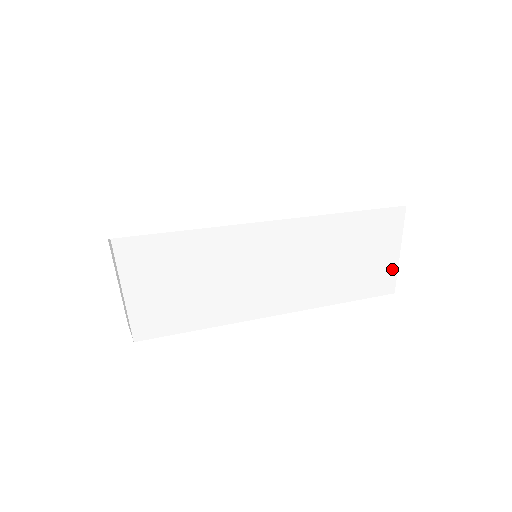
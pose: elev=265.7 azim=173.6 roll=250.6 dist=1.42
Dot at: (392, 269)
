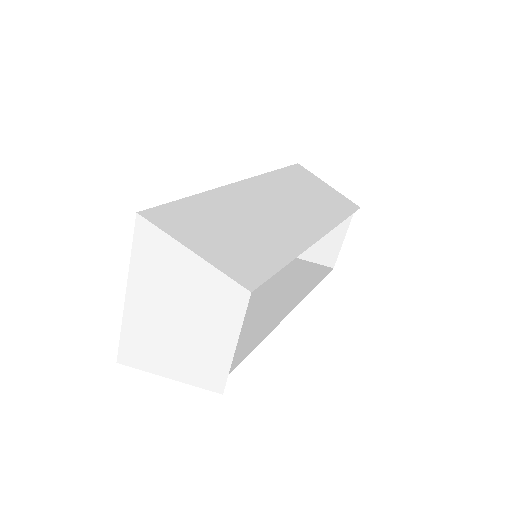
Dot at: (339, 195)
